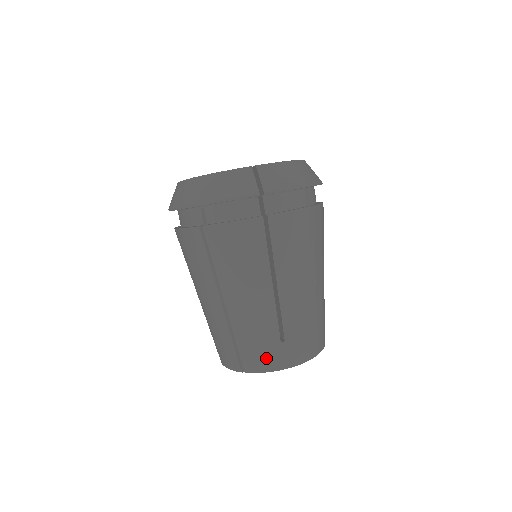
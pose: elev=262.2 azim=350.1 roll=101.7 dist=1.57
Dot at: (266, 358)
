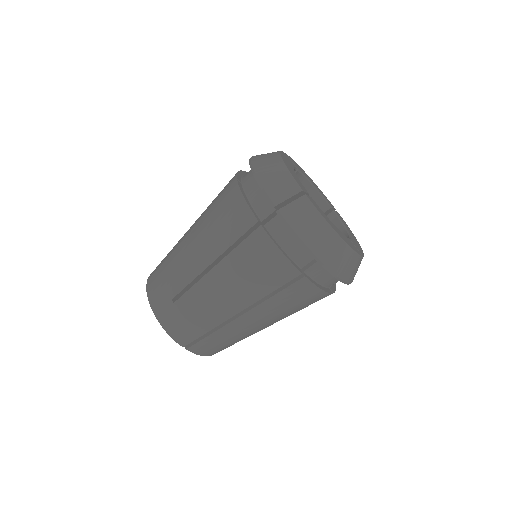
Dot at: (213, 350)
